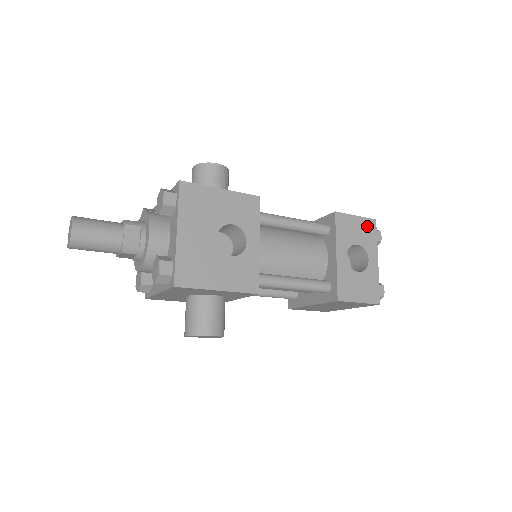
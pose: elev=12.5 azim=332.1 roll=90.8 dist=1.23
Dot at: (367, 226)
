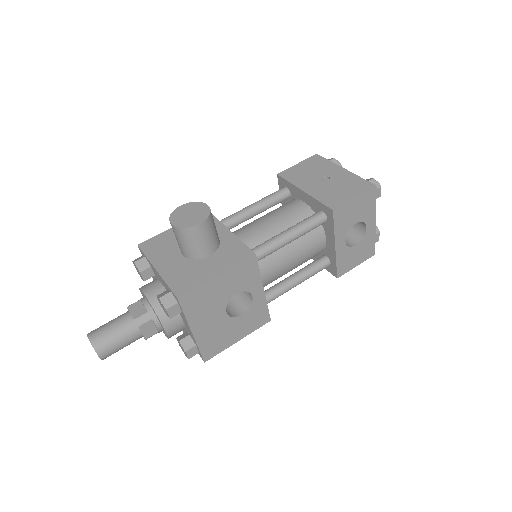
Dot at: (366, 199)
